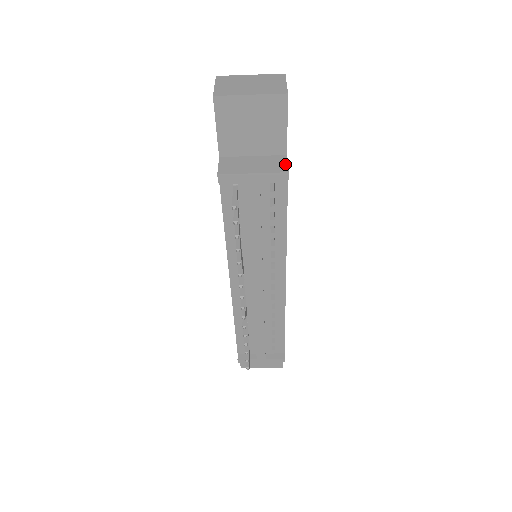
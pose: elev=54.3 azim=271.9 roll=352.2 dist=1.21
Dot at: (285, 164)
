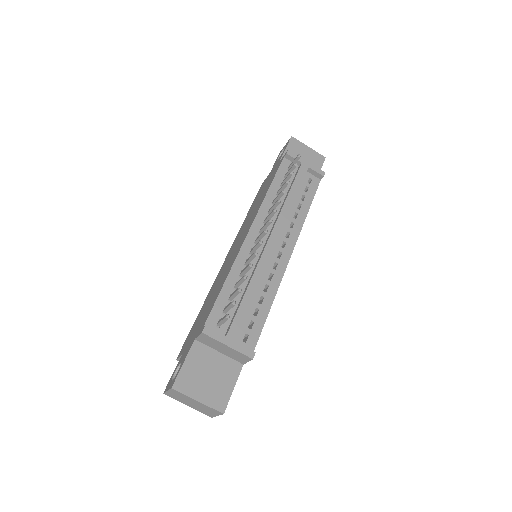
Dot at: occluded
